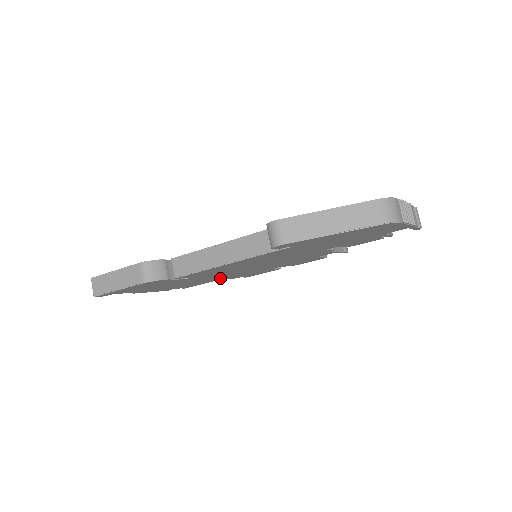
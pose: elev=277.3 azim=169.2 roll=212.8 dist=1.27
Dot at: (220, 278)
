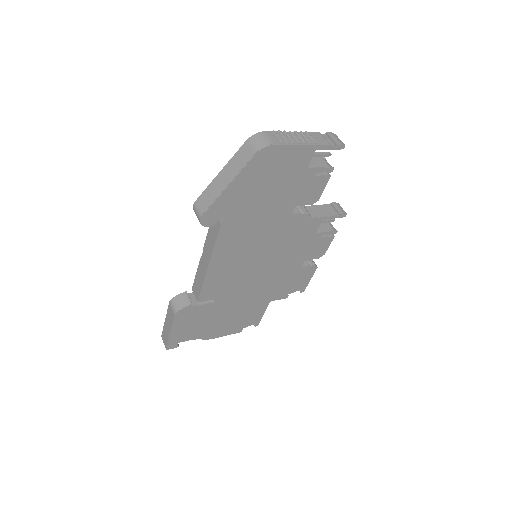
Dot at: (264, 297)
